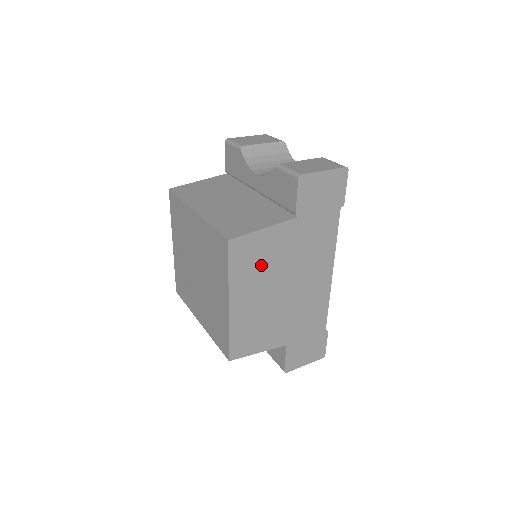
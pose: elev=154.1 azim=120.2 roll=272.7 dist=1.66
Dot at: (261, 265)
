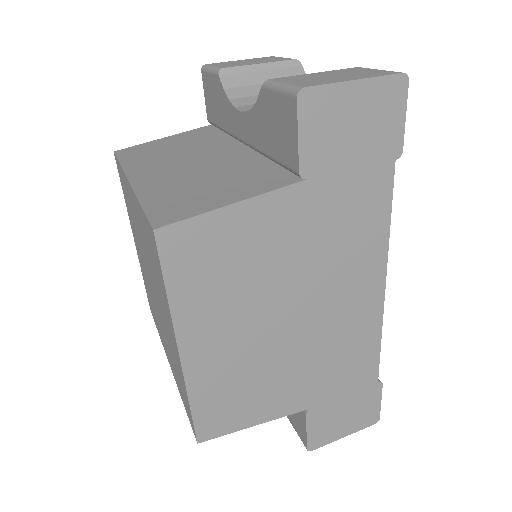
Dot at: (236, 276)
